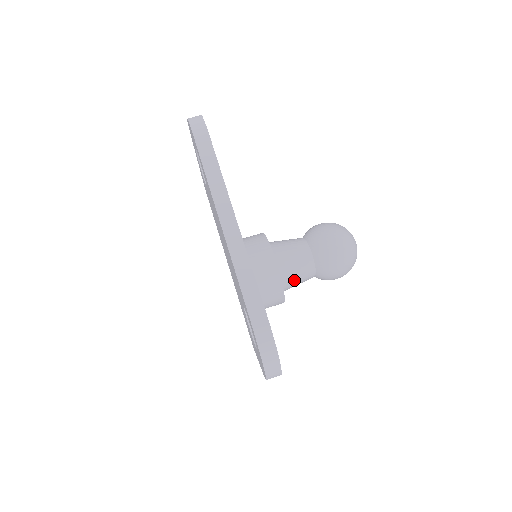
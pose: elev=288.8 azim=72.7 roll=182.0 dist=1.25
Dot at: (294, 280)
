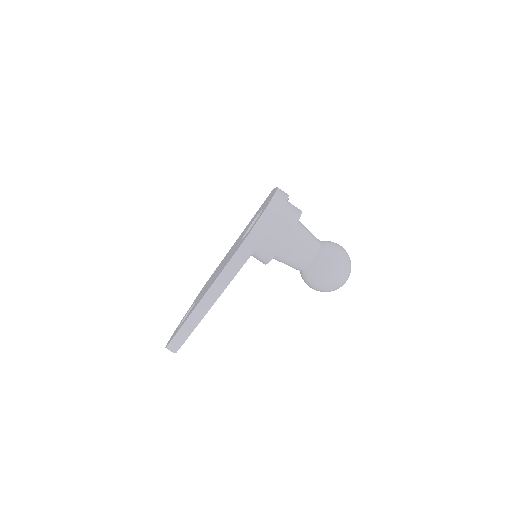
Dot at: occluded
